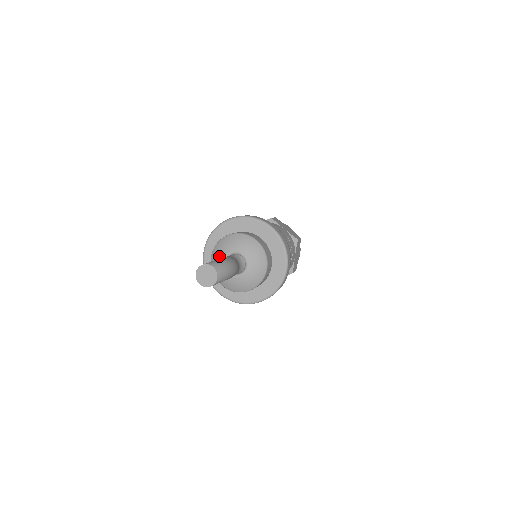
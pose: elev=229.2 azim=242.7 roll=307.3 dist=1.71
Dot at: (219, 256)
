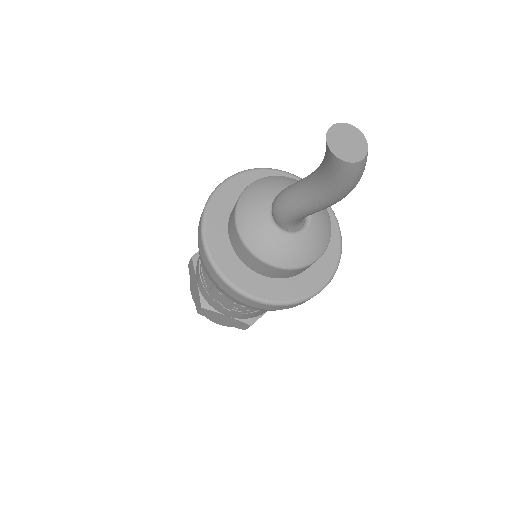
Dot at: (274, 187)
